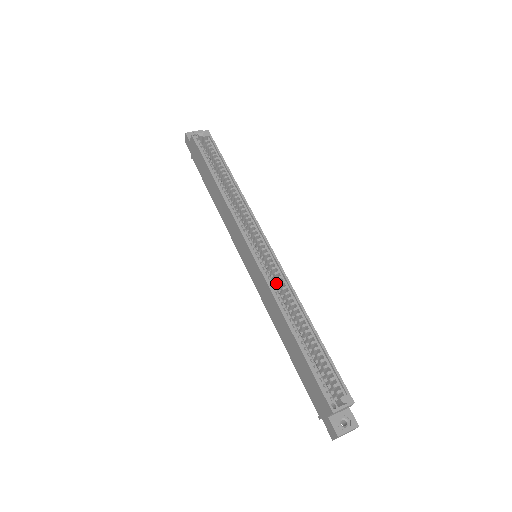
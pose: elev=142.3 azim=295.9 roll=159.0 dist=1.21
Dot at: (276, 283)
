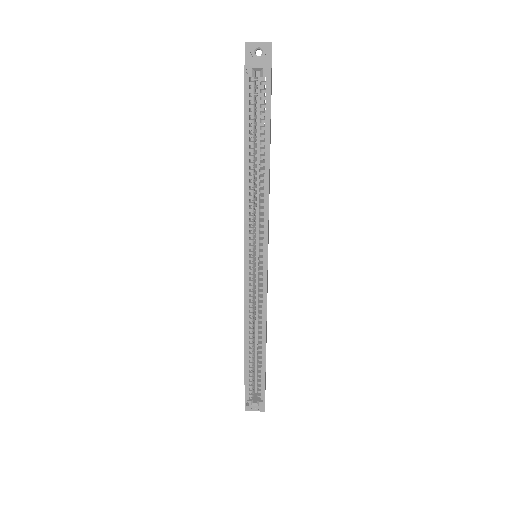
Dot at: (258, 295)
